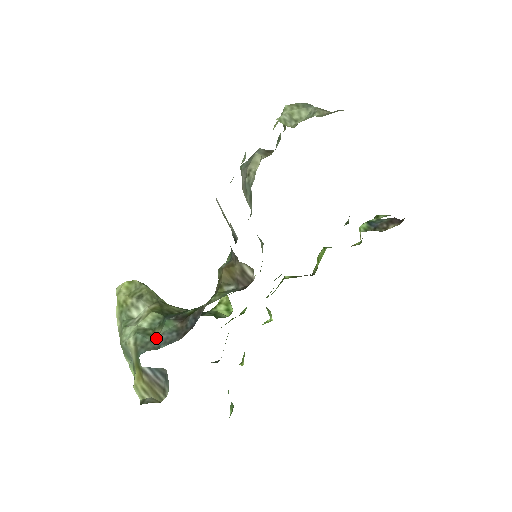
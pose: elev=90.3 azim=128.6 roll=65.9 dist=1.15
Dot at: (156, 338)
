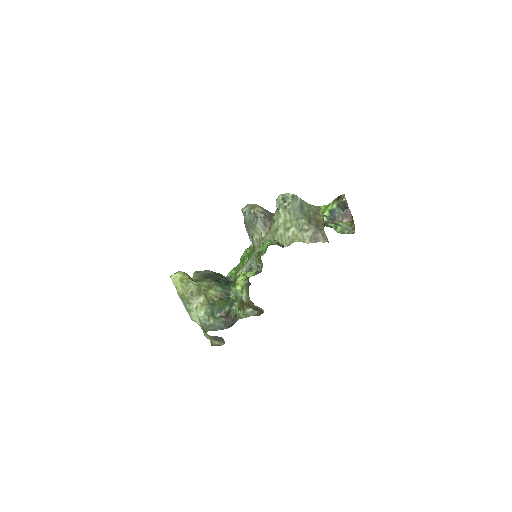
Dot at: (213, 324)
